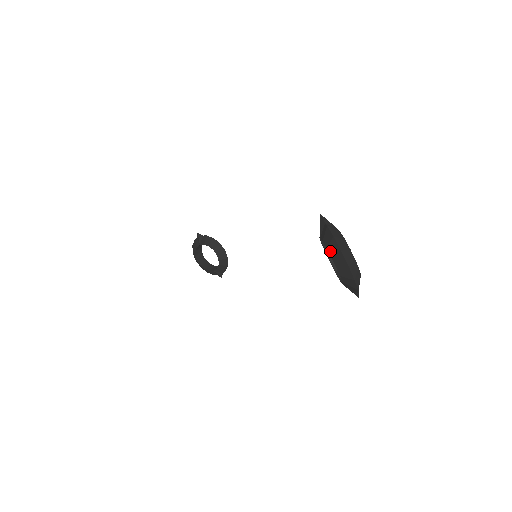
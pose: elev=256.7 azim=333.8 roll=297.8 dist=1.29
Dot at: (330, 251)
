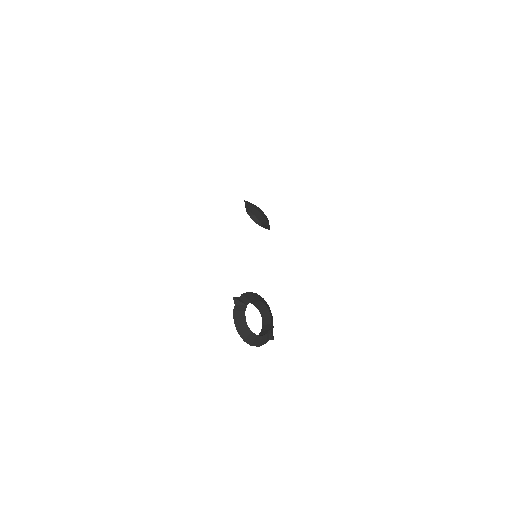
Dot at: occluded
